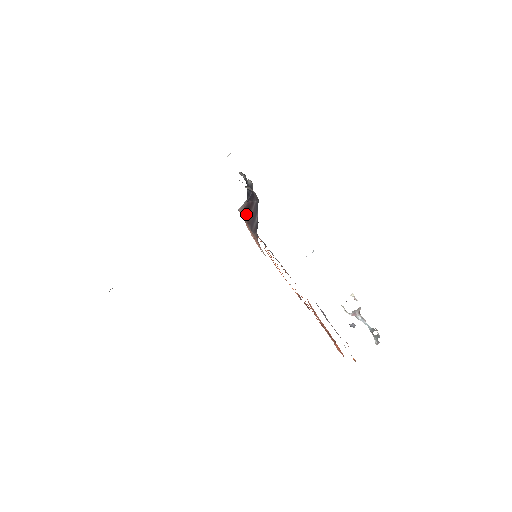
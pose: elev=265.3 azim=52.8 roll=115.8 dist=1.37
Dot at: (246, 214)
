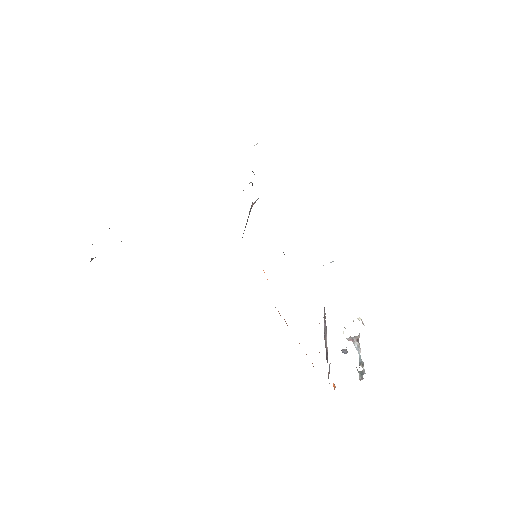
Dot at: occluded
